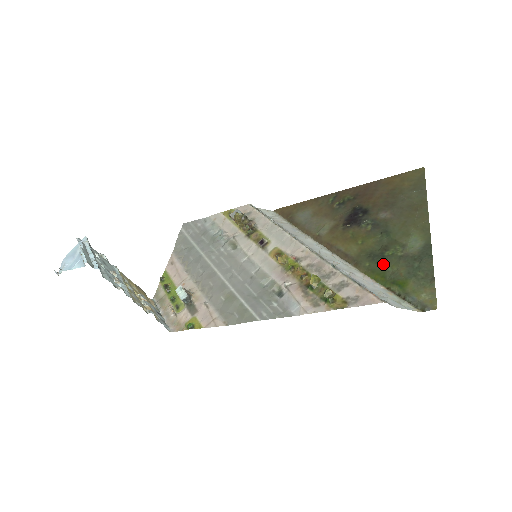
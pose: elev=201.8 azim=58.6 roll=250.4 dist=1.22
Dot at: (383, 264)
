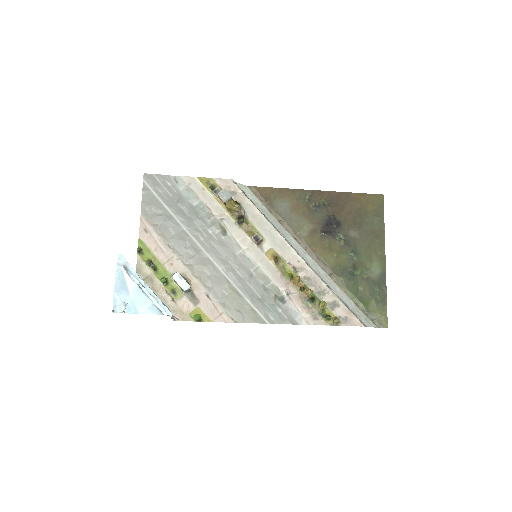
Dot at: (354, 282)
